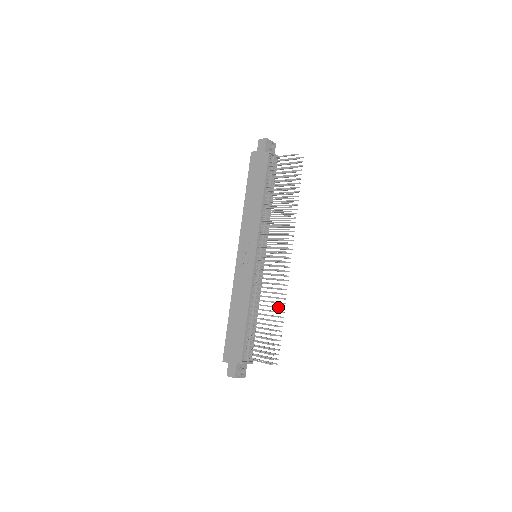
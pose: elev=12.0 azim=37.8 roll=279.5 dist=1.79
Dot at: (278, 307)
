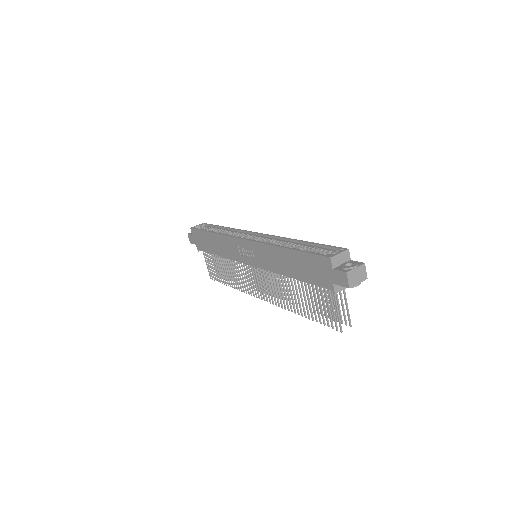
Dot at: (234, 288)
